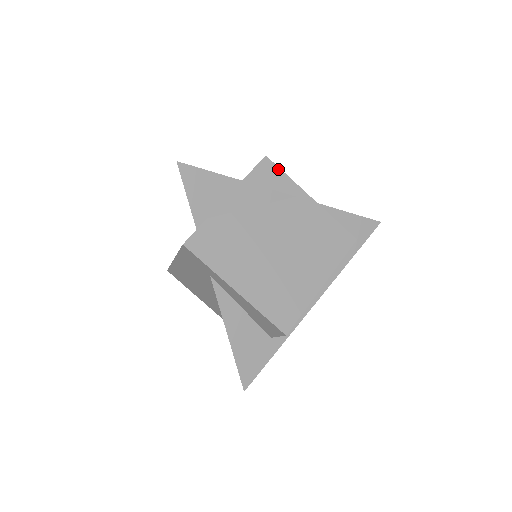
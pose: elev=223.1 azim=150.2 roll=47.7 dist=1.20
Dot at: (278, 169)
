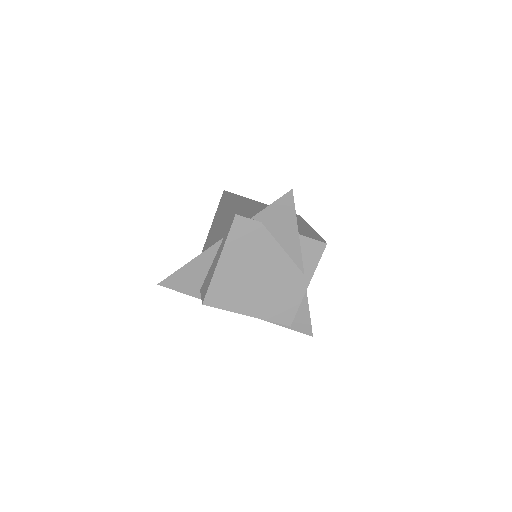
Dot at: (320, 256)
